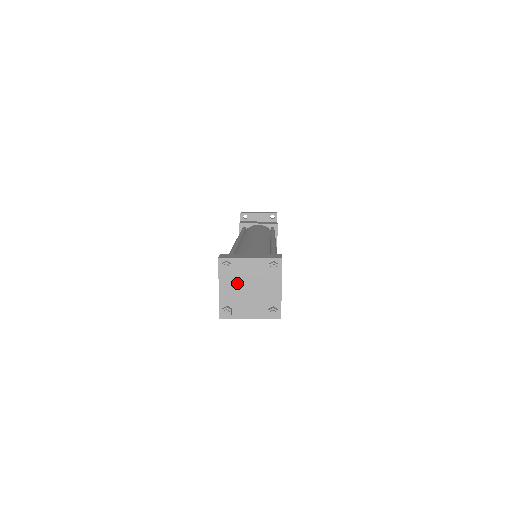
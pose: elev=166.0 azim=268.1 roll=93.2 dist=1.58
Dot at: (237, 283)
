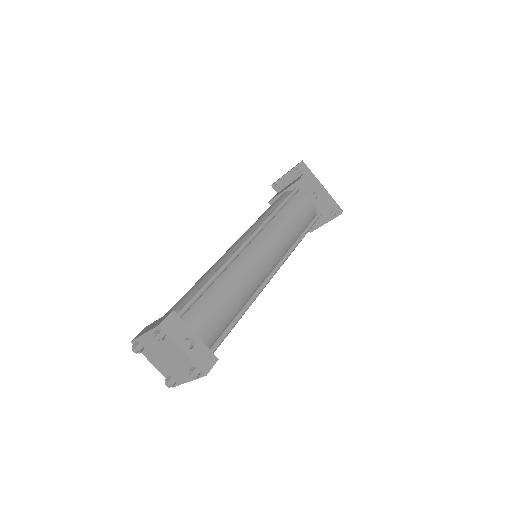
Dot at: (157, 356)
